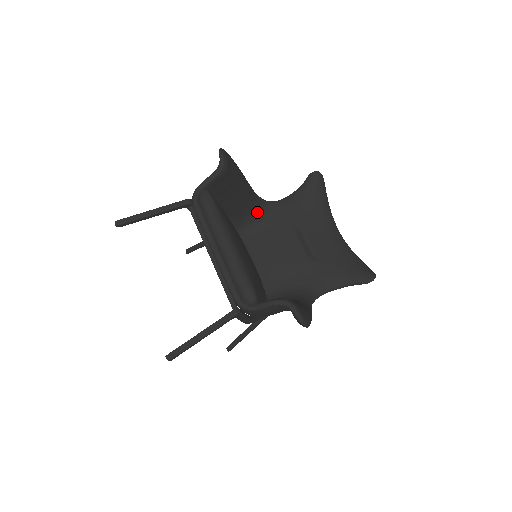
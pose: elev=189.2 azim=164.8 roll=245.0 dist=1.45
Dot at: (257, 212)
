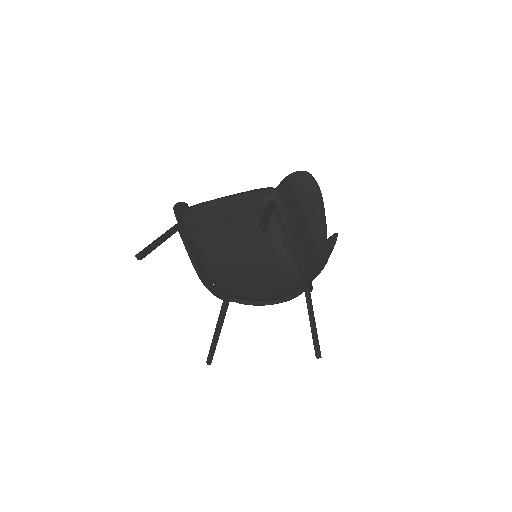
Dot at: occluded
